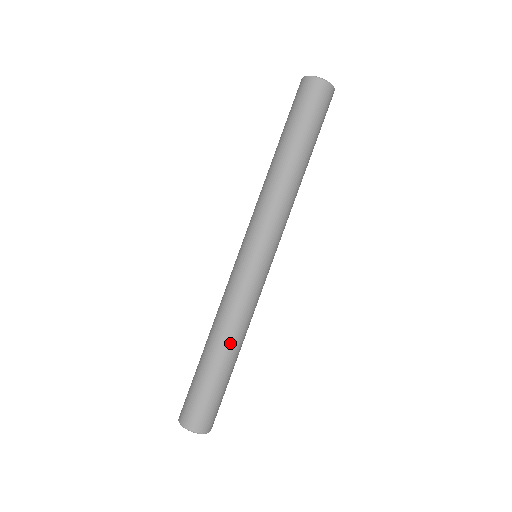
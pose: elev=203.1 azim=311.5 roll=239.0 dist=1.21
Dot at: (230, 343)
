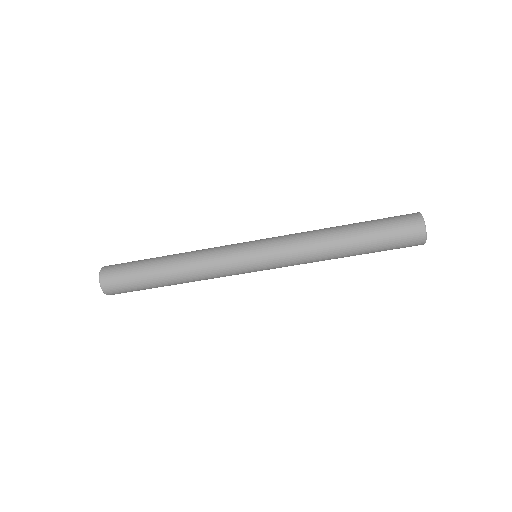
Dot at: occluded
